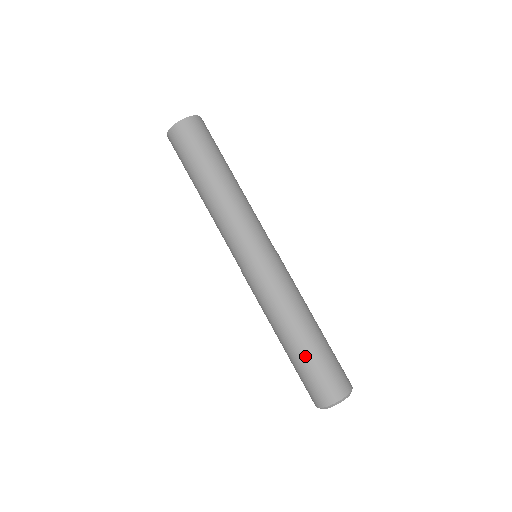
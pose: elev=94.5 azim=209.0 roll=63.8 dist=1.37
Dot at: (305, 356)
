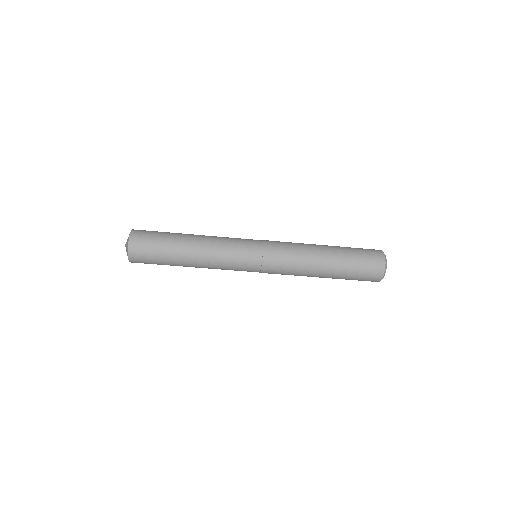
Dot at: (341, 277)
